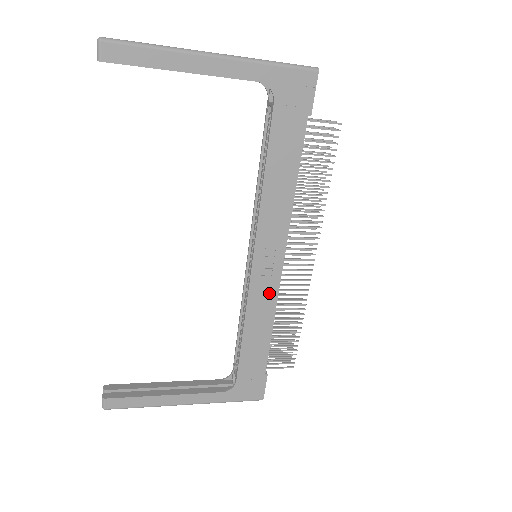
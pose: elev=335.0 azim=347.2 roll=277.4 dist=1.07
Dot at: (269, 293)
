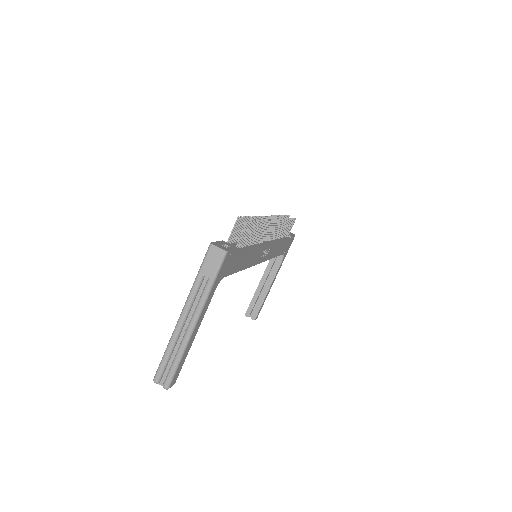
Dot at: (273, 247)
